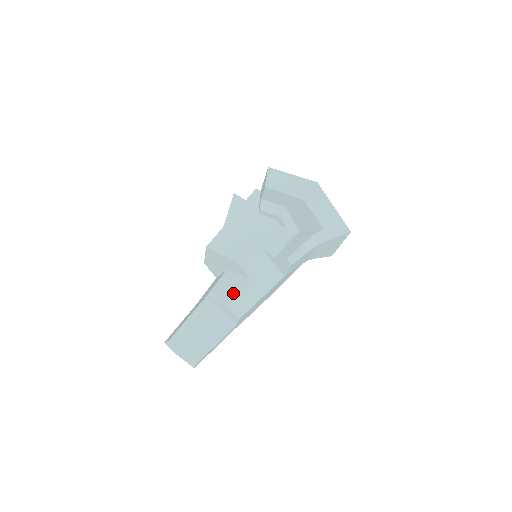
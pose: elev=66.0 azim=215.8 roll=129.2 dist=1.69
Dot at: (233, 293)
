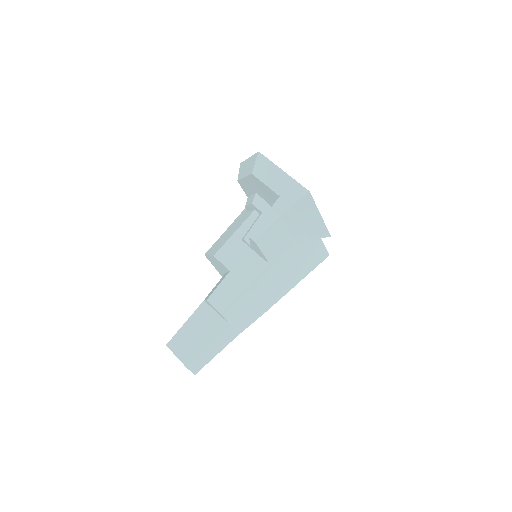
Dot at: (215, 288)
